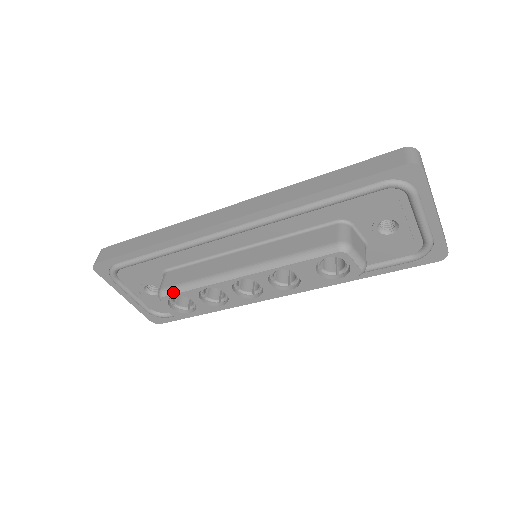
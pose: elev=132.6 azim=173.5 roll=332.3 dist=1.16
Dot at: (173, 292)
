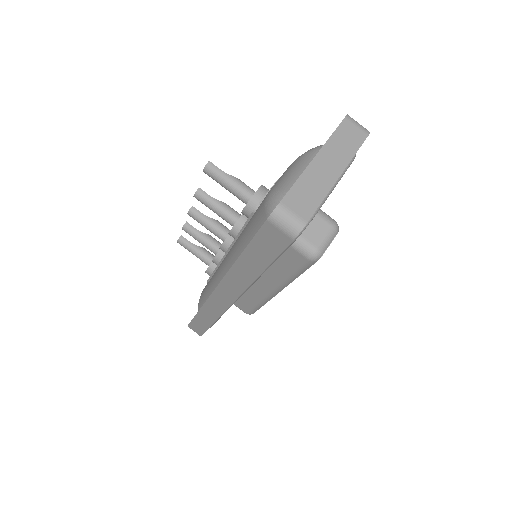
Dot at: occluded
